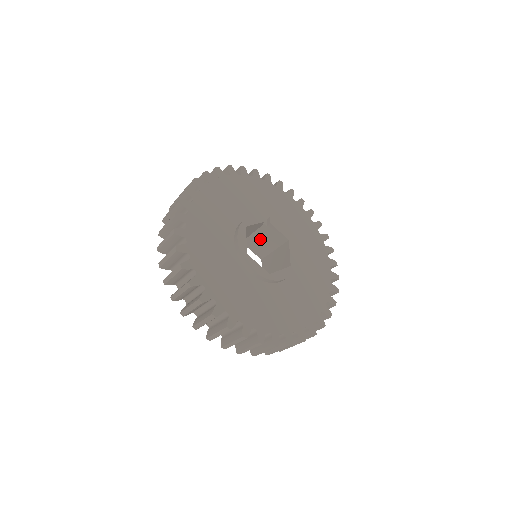
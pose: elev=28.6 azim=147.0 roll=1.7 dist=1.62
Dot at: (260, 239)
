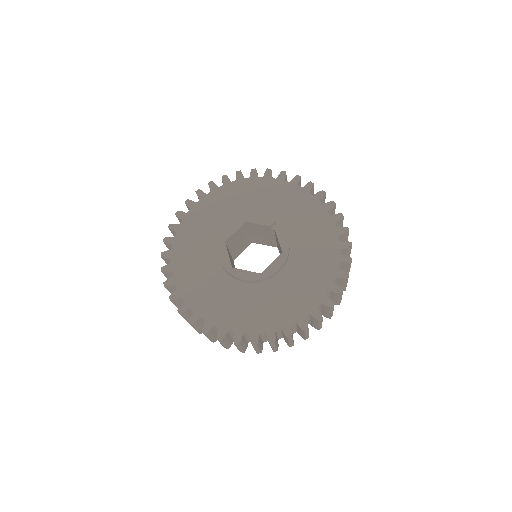
Dot at: occluded
